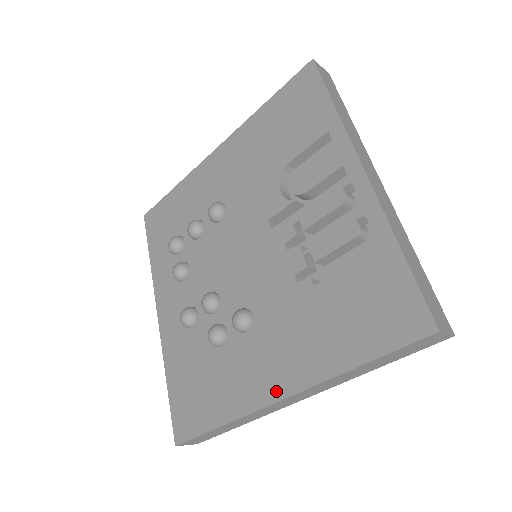
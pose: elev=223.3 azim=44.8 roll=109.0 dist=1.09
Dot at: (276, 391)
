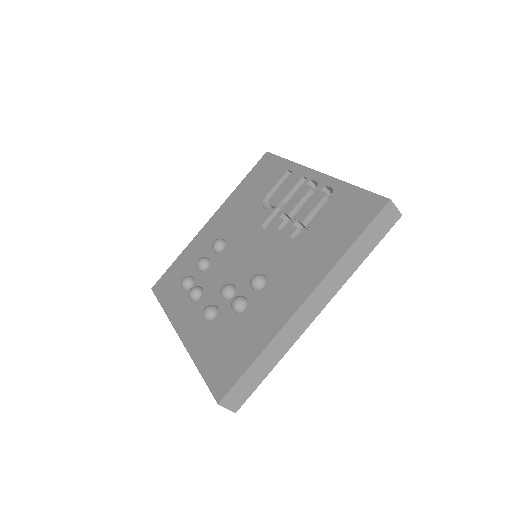
Dot at: (299, 299)
